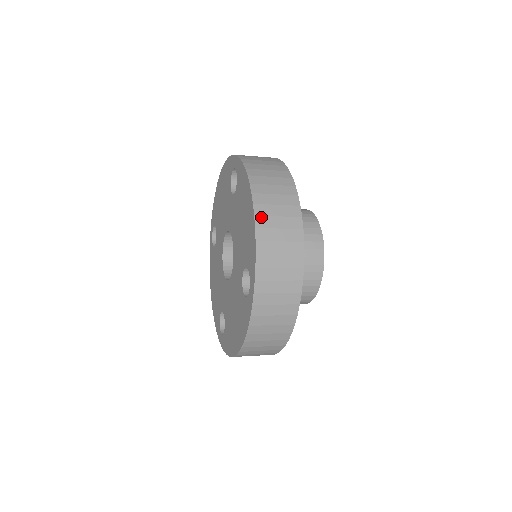
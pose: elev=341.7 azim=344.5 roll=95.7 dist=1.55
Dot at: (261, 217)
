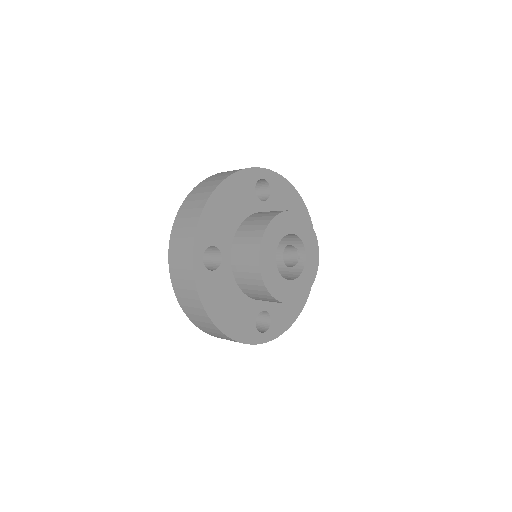
Dot at: (186, 202)
